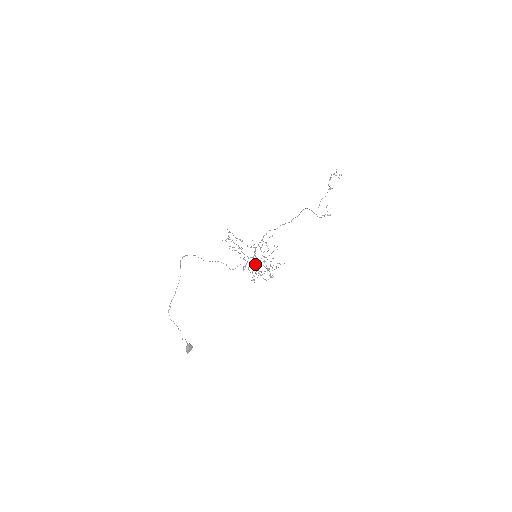
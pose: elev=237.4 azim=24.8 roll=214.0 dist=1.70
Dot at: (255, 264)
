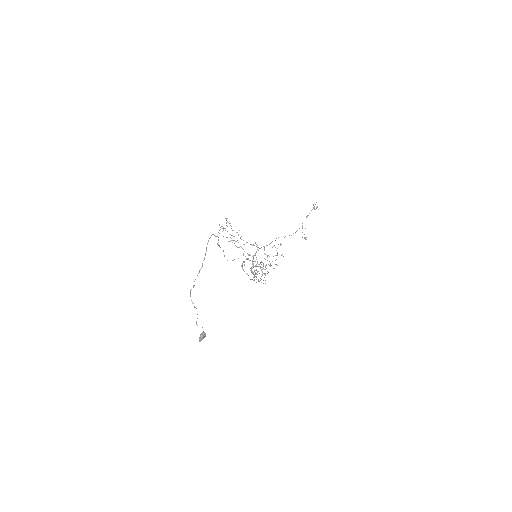
Dot at: (253, 263)
